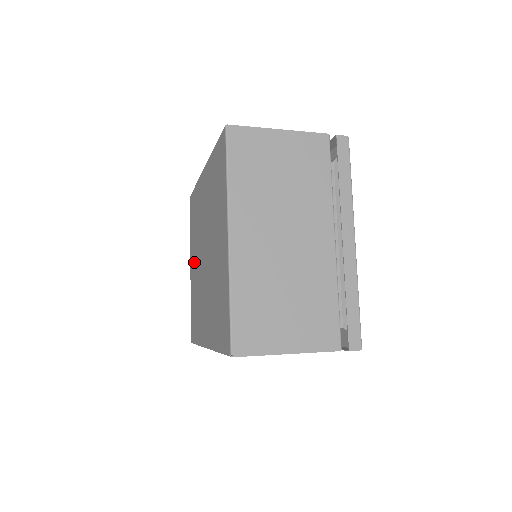
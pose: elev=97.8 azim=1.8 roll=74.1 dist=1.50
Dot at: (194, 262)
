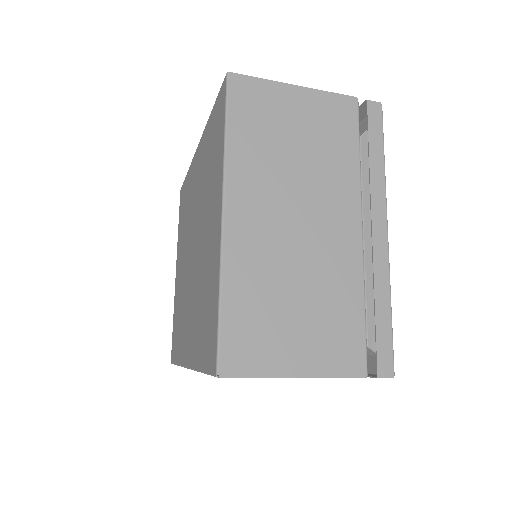
Dot at: (180, 264)
